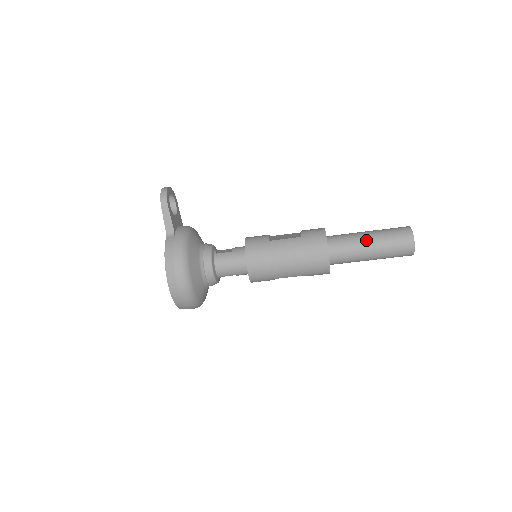
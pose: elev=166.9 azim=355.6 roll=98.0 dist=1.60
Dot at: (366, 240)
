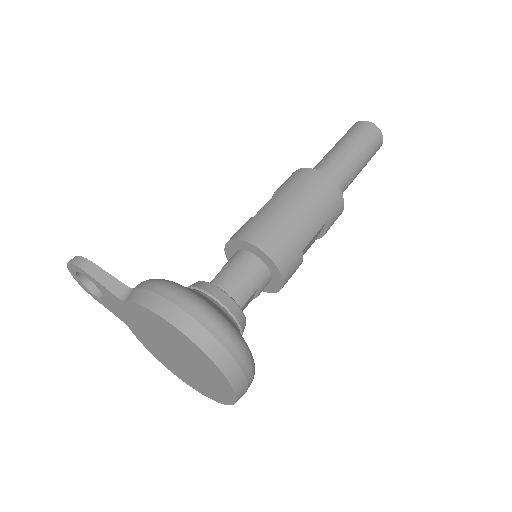
Dot at: (336, 150)
